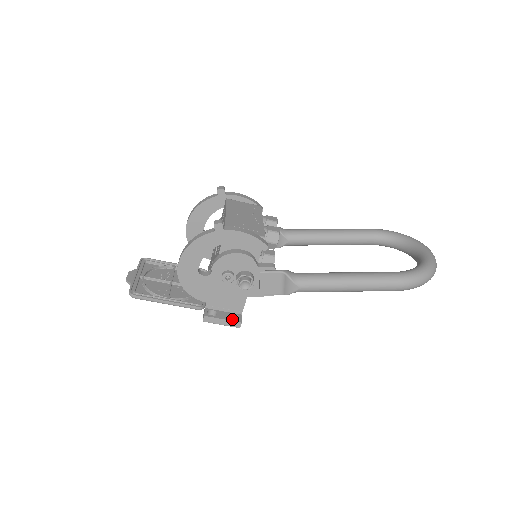
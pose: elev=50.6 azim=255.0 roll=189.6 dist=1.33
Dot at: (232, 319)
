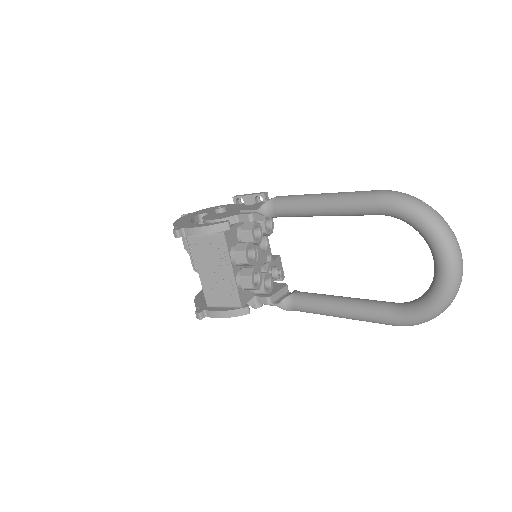
Dot at: occluded
